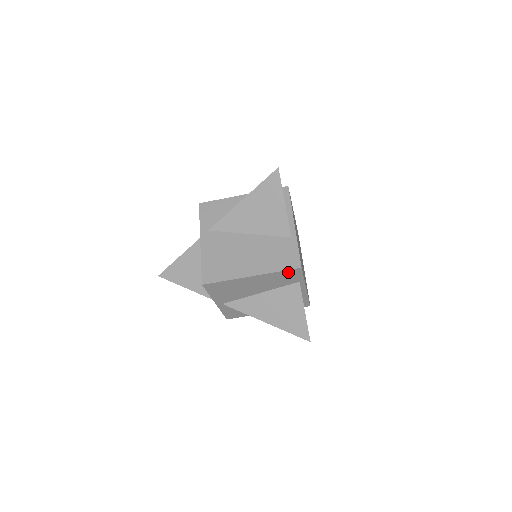
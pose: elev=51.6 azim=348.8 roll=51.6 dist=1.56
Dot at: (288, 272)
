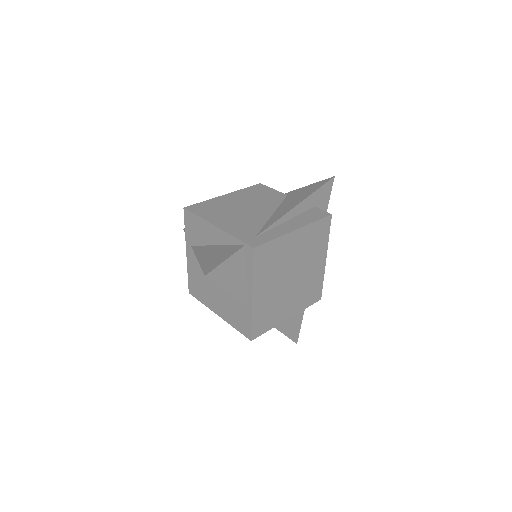
Dot at: occluded
